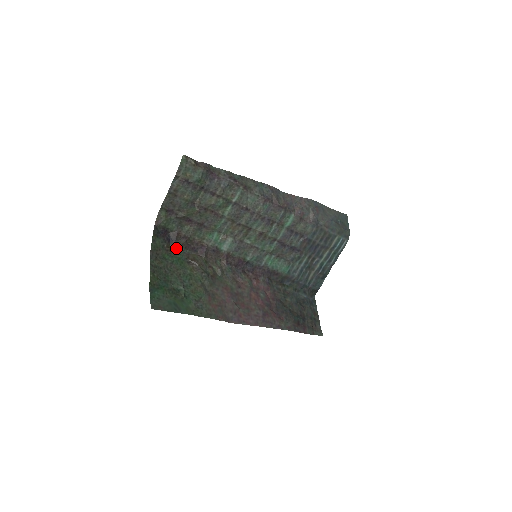
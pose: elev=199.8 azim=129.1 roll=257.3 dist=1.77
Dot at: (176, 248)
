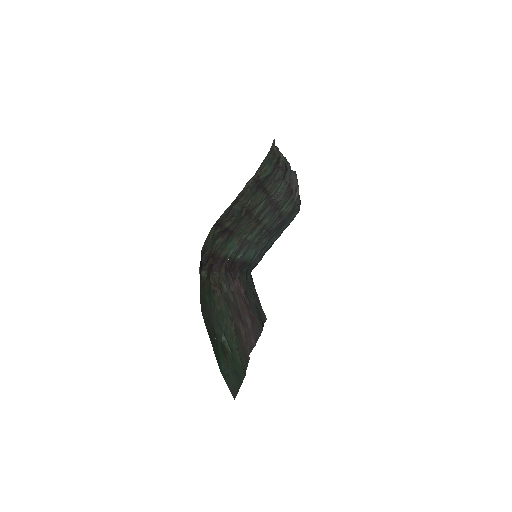
Dot at: (205, 276)
